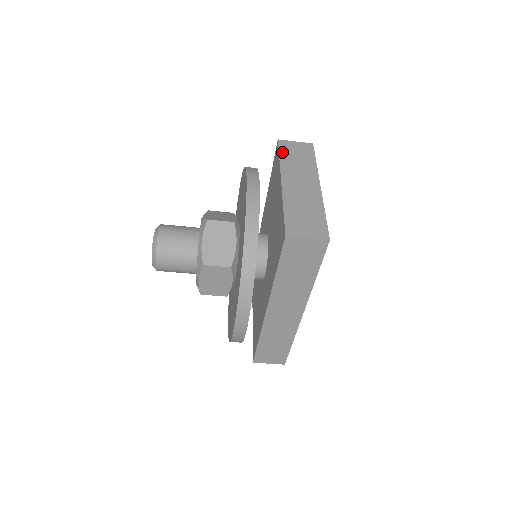
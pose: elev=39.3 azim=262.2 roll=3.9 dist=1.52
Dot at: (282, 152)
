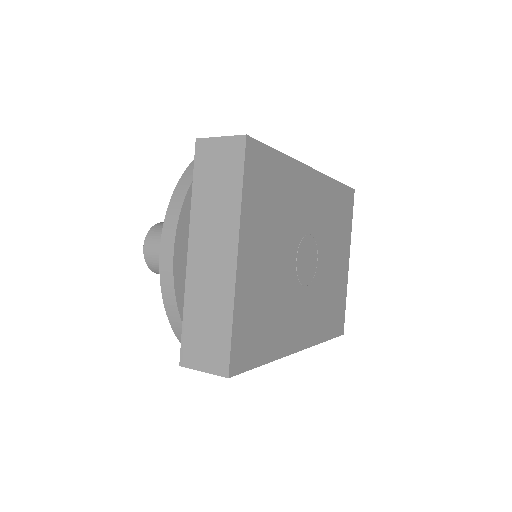
Dot at: (197, 175)
